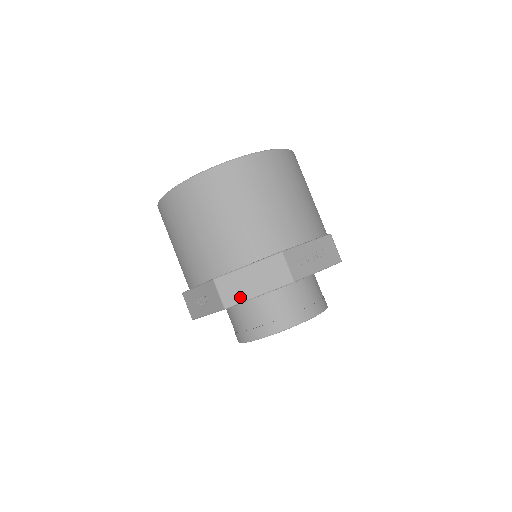
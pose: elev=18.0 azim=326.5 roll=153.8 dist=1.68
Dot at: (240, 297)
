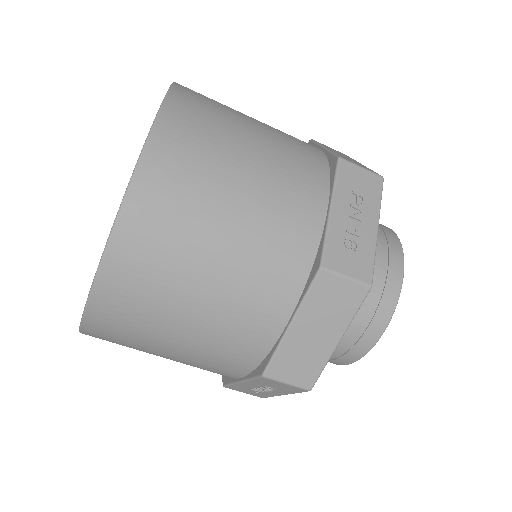
Dot at: (317, 364)
